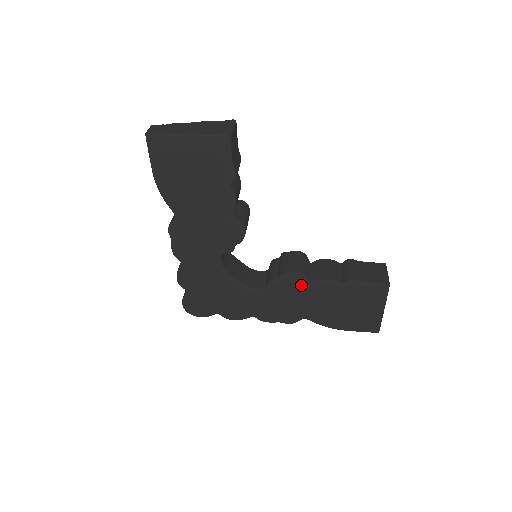
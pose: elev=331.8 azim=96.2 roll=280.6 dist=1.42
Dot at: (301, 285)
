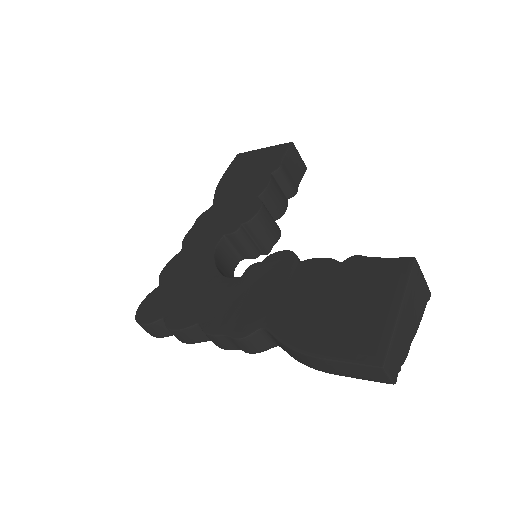
Dot at: (285, 267)
